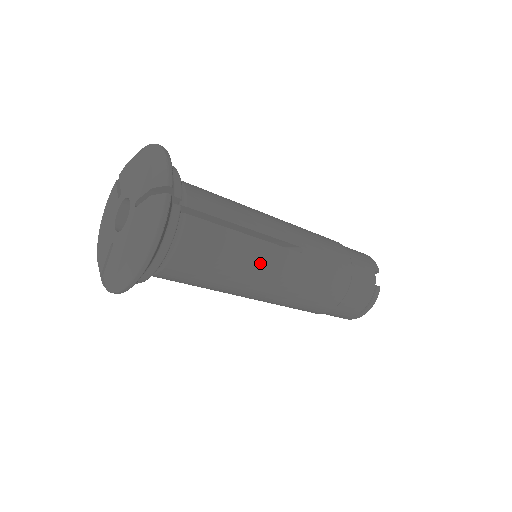
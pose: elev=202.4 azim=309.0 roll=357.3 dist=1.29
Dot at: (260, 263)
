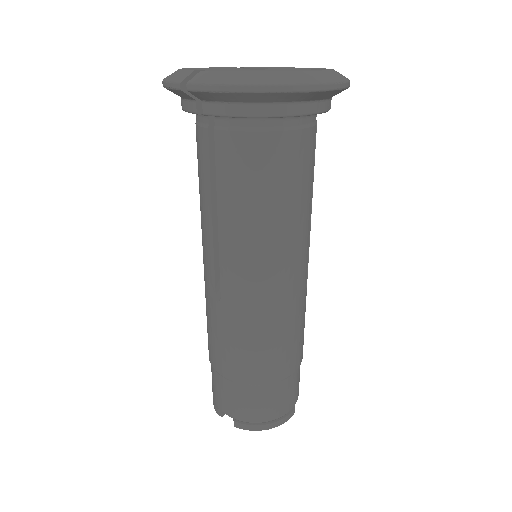
Dot at: (297, 243)
